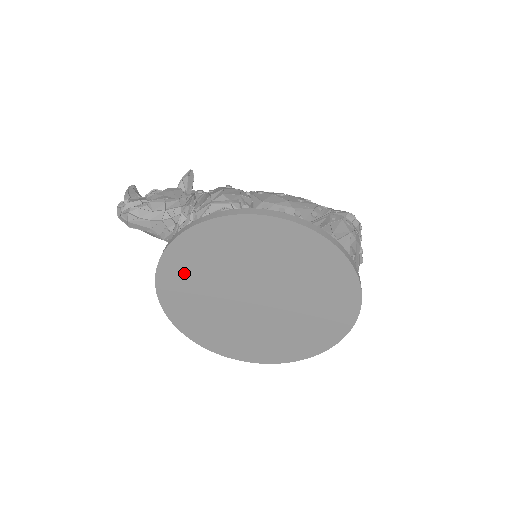
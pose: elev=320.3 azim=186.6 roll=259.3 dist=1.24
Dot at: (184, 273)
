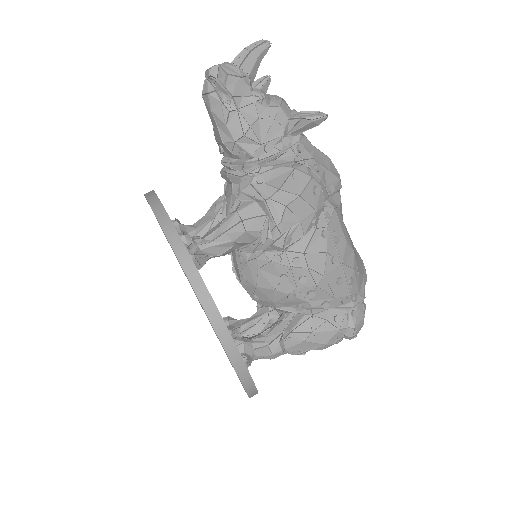
Dot at: occluded
